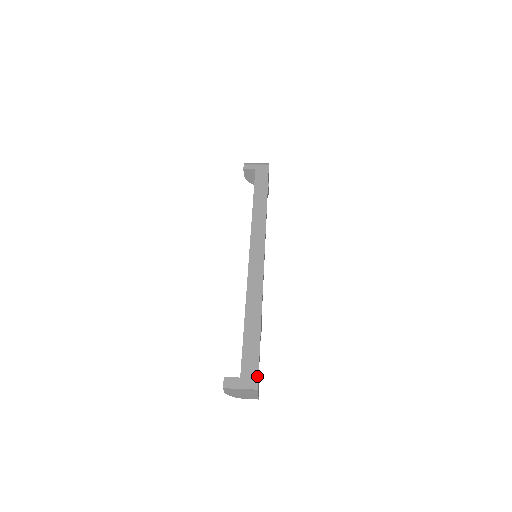
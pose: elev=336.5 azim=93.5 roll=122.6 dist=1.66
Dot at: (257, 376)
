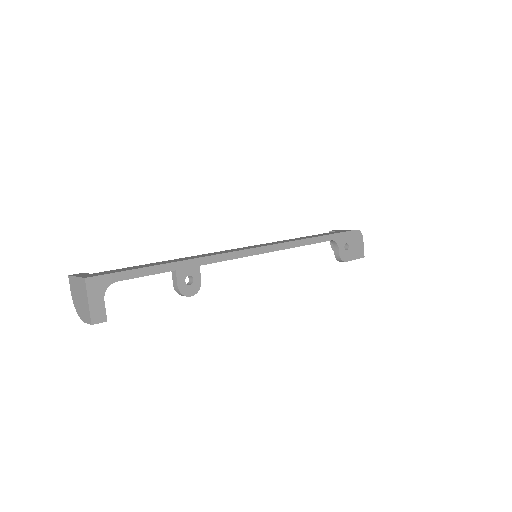
Dot at: (103, 274)
